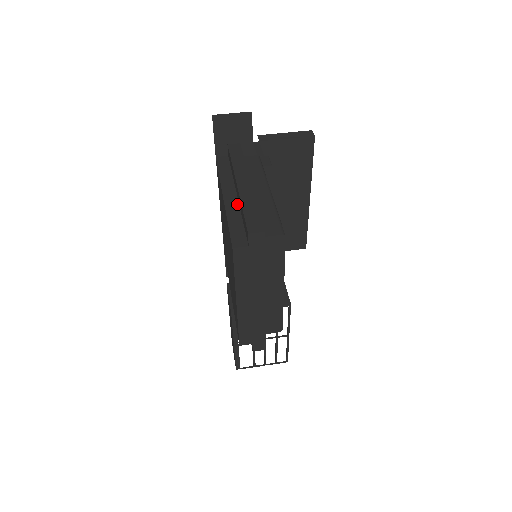
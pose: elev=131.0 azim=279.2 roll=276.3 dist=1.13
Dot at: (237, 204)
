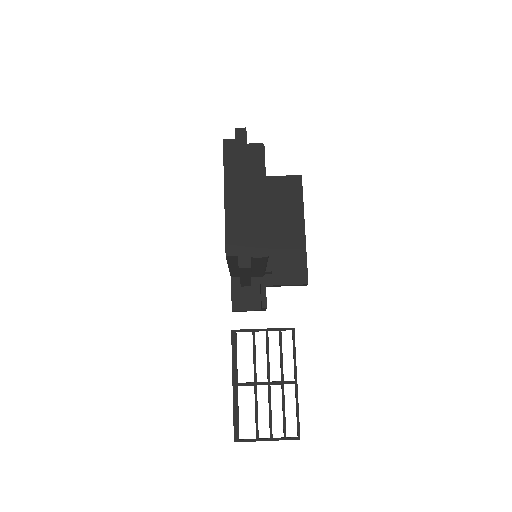
Dot at: occluded
